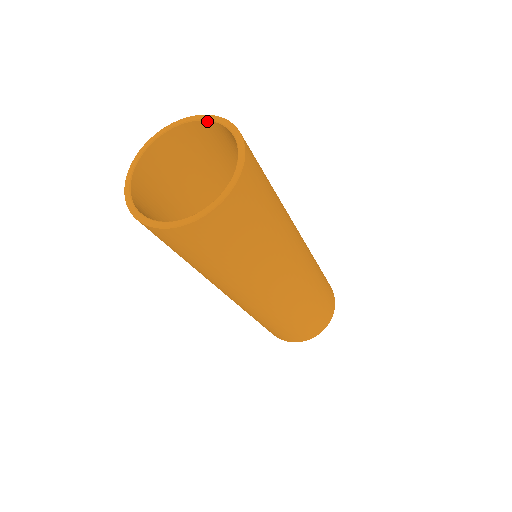
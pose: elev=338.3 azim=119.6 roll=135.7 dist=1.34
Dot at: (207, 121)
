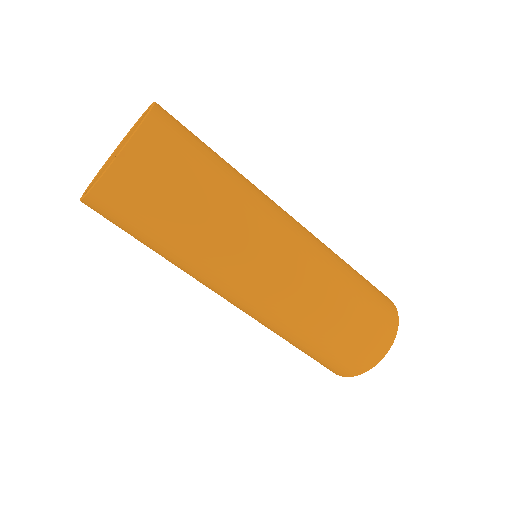
Dot at: occluded
